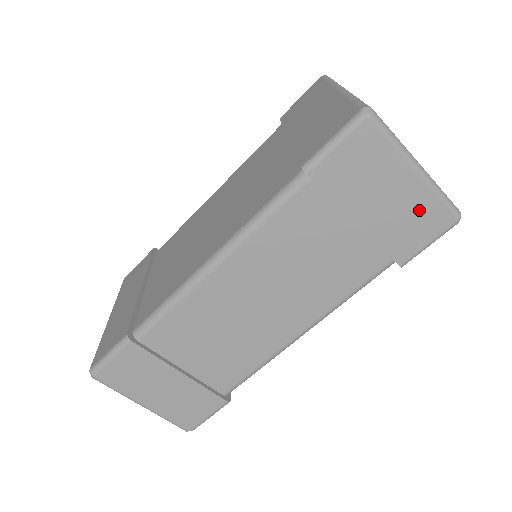
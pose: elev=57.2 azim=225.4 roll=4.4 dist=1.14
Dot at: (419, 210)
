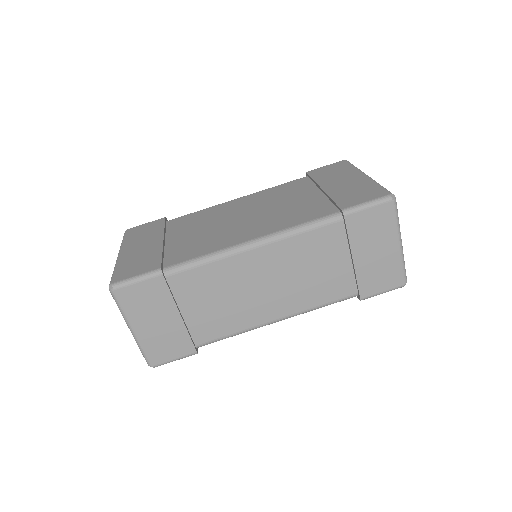
Dot at: (389, 268)
